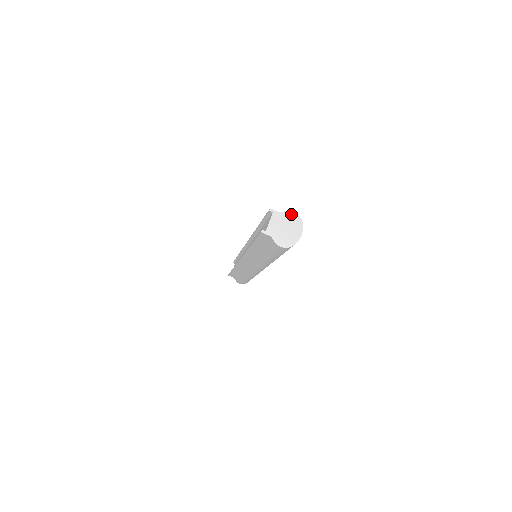
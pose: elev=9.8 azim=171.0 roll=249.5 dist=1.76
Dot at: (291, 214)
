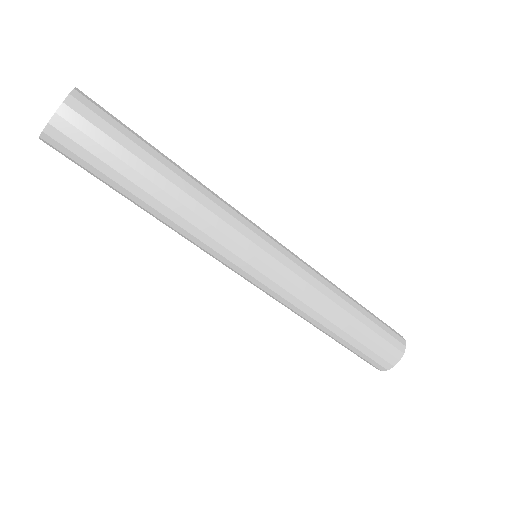
Dot at: occluded
